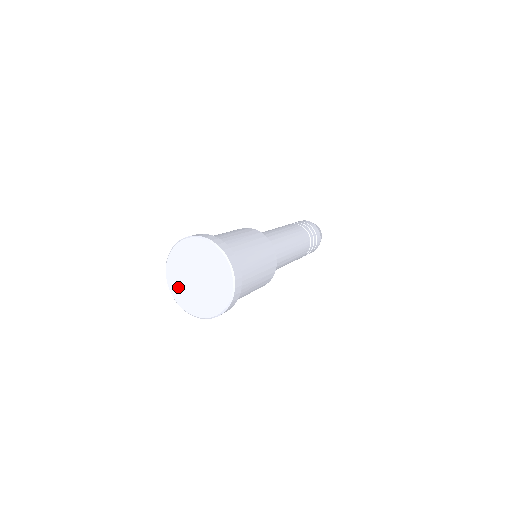
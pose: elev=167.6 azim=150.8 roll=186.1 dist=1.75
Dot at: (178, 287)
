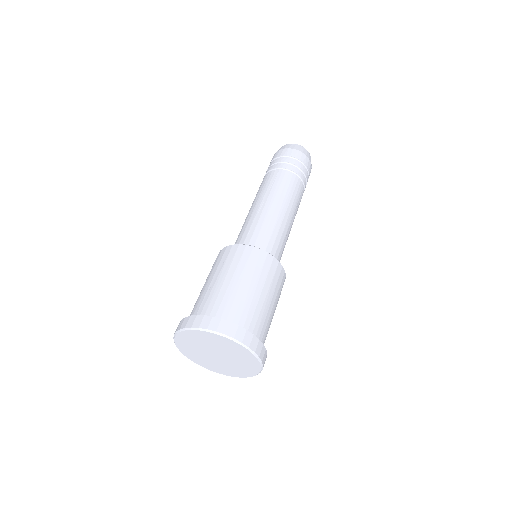
Dot at: (192, 353)
